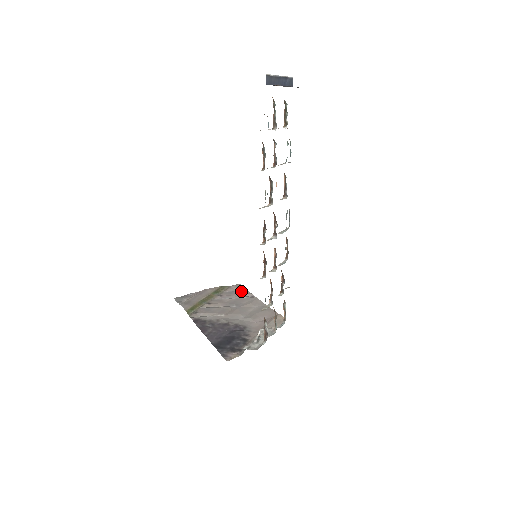
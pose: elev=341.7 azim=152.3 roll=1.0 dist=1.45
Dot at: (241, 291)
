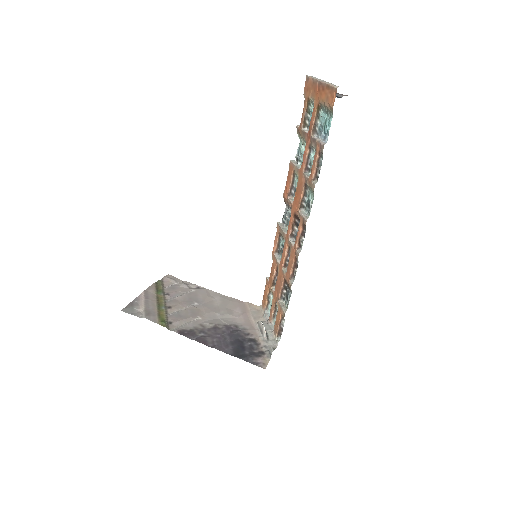
Dot at: (182, 284)
